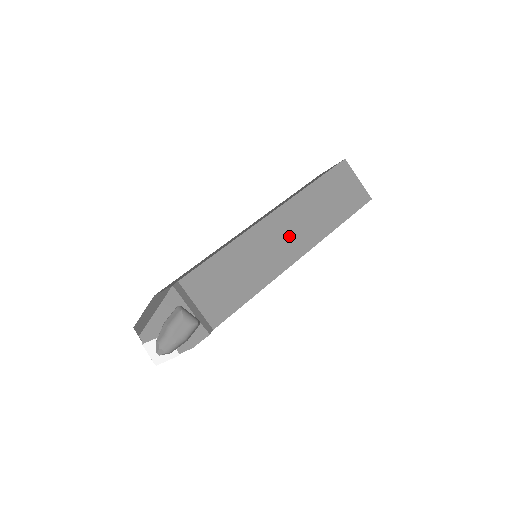
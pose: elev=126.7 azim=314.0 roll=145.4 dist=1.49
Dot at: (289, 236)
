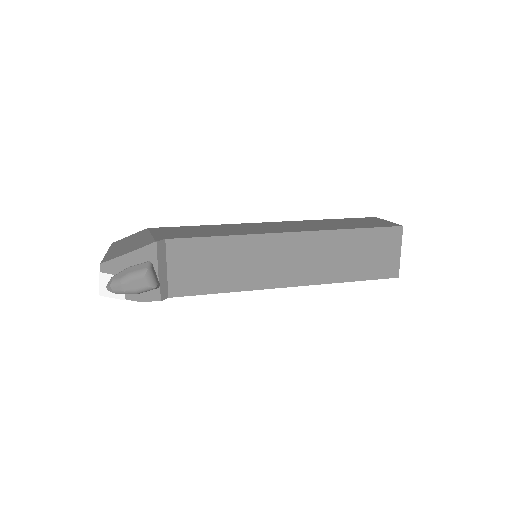
Dot at: (294, 262)
